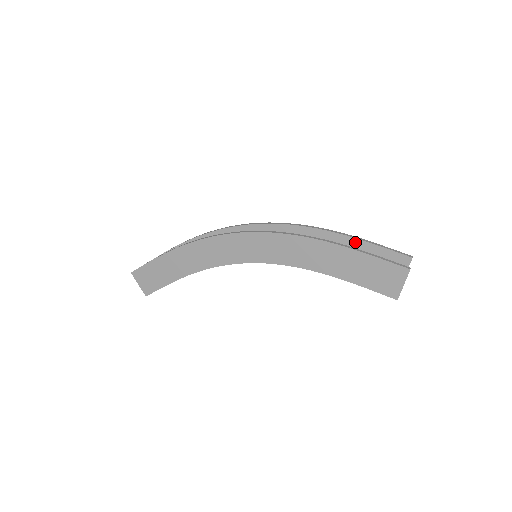
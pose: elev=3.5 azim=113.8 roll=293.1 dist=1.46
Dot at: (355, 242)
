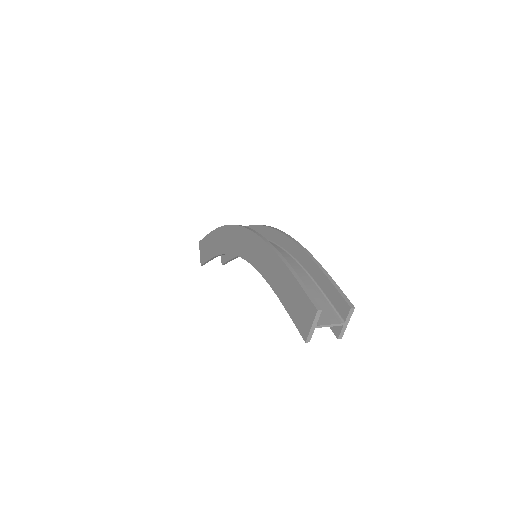
Dot at: (317, 270)
